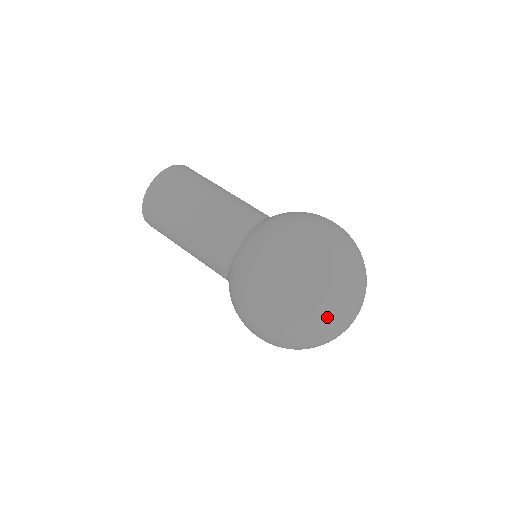
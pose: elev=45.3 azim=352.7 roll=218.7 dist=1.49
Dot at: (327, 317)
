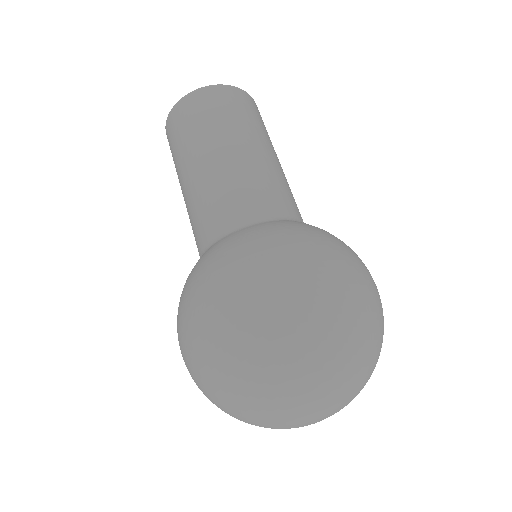
Dot at: (320, 385)
